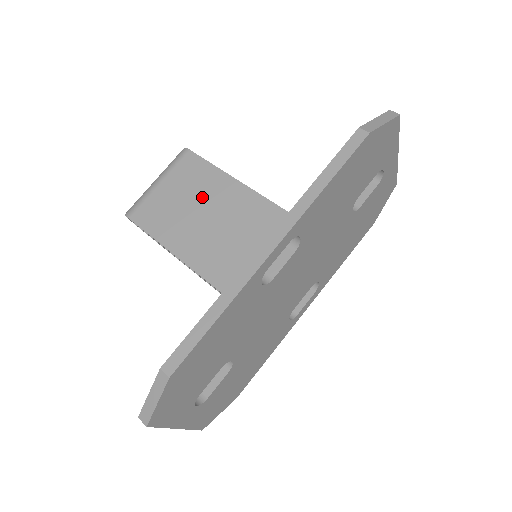
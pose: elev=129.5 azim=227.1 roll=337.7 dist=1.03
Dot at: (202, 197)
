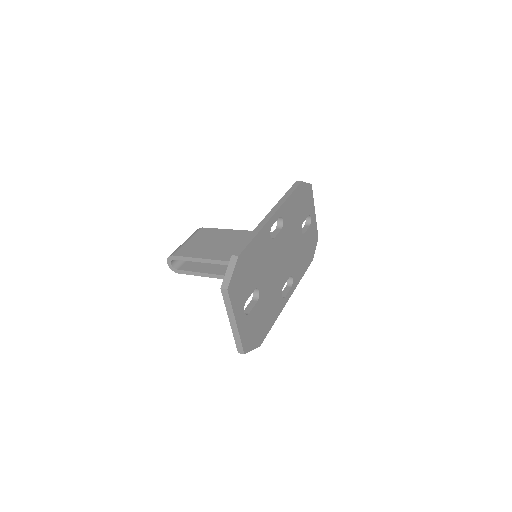
Dot at: (217, 239)
